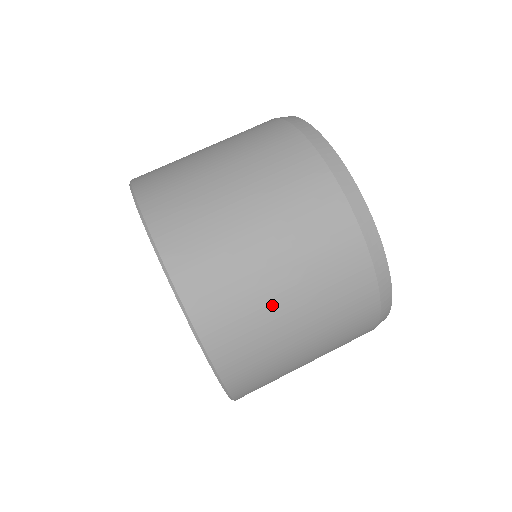
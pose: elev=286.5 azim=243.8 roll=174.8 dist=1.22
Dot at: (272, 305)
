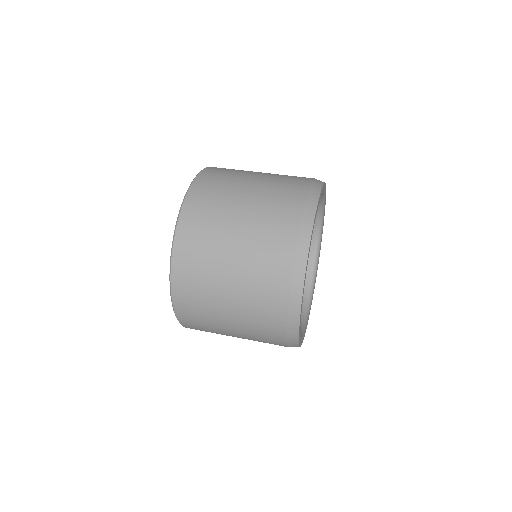
Dot at: (242, 180)
